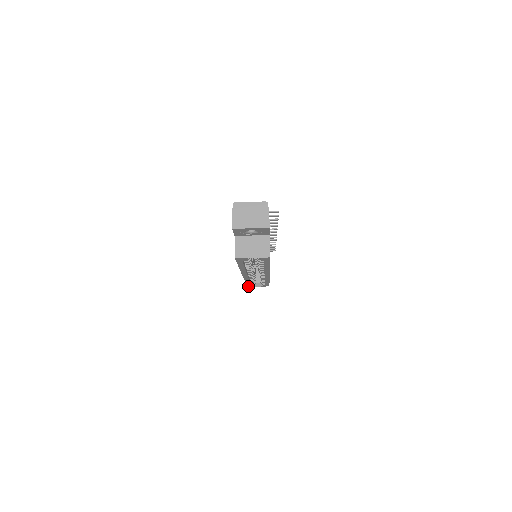
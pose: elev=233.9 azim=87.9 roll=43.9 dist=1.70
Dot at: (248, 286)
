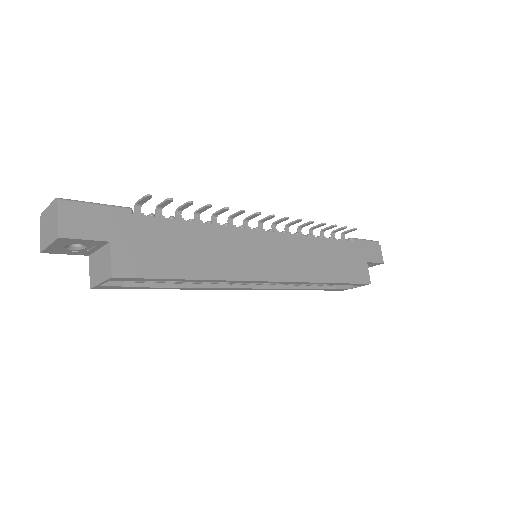
Dot at: (340, 290)
